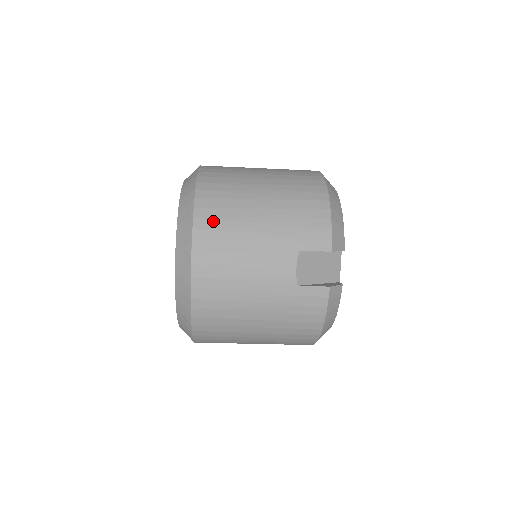
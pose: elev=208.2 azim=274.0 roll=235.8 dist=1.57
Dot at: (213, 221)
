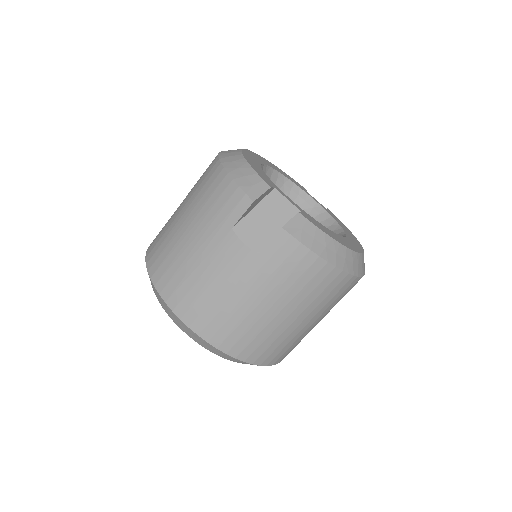
Dot at: (166, 274)
